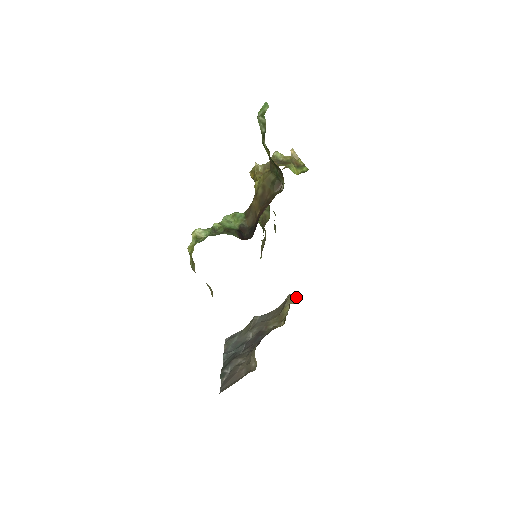
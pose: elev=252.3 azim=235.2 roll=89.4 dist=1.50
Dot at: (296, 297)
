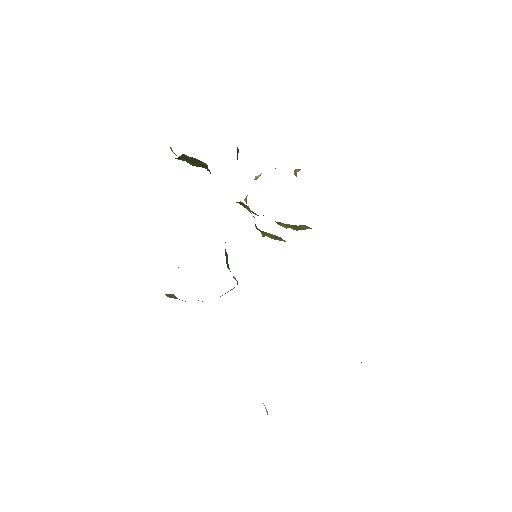
Dot at: occluded
